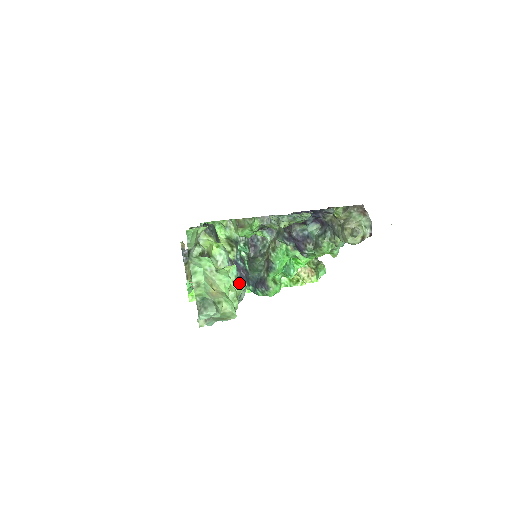
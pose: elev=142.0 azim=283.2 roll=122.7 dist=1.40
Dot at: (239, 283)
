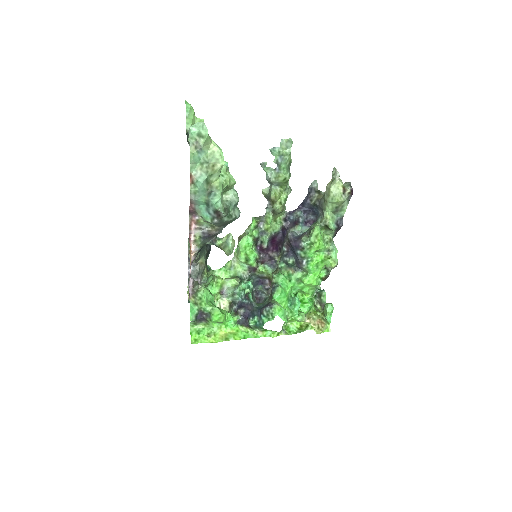
Dot at: (230, 174)
